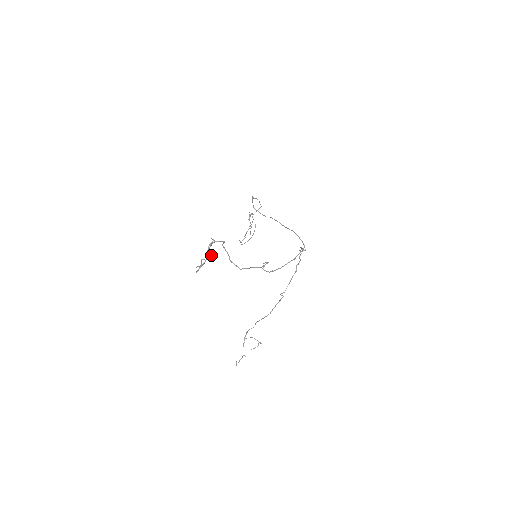
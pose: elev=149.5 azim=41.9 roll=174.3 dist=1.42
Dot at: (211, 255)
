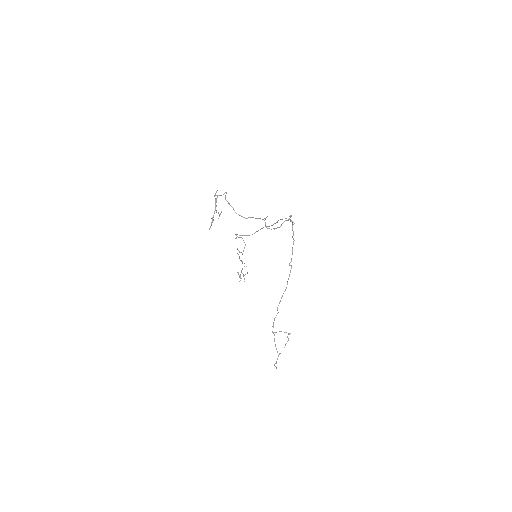
Dot at: occluded
